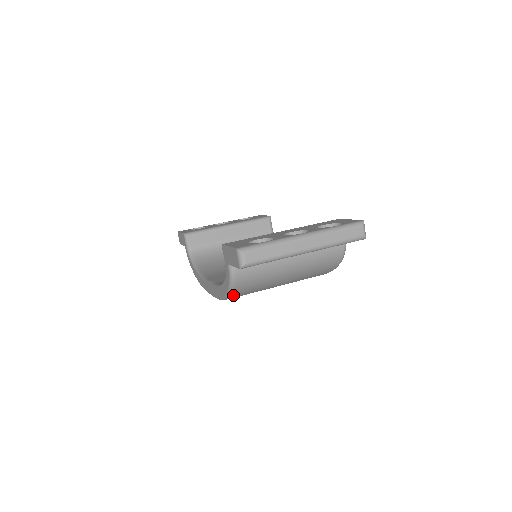
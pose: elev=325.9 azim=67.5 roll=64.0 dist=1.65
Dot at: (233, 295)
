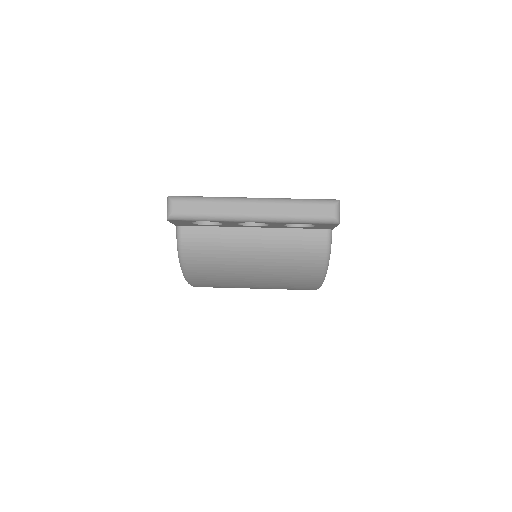
Dot at: (188, 272)
